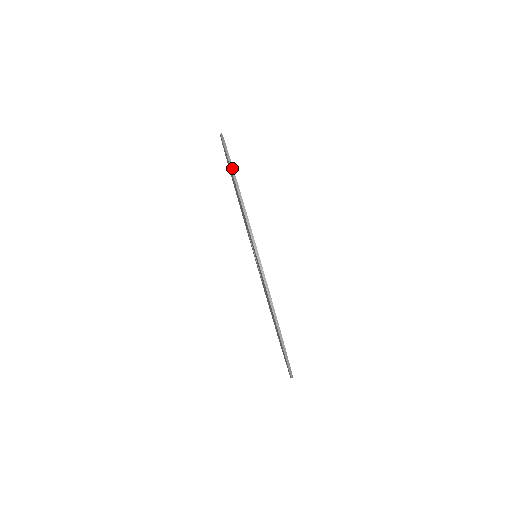
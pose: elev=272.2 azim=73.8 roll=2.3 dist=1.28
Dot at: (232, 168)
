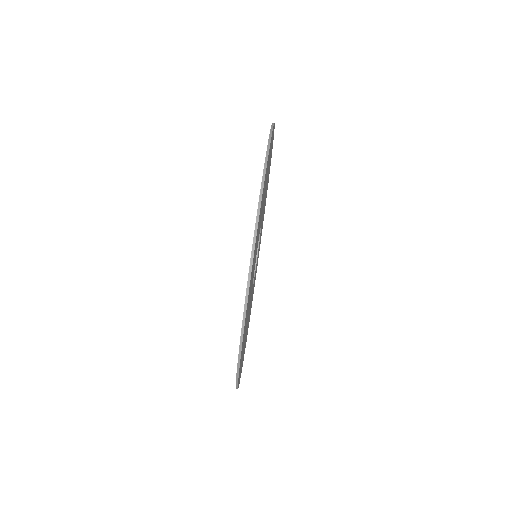
Dot at: (257, 222)
